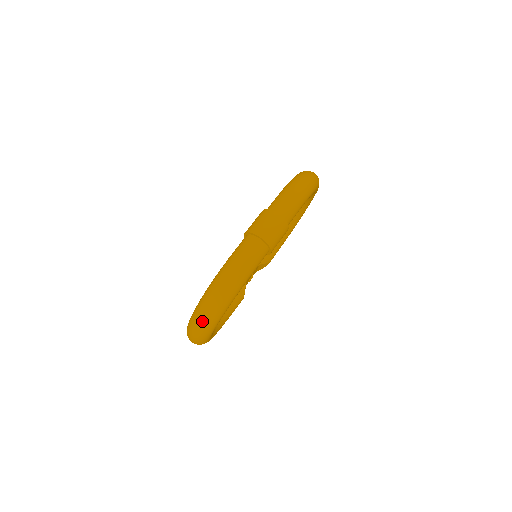
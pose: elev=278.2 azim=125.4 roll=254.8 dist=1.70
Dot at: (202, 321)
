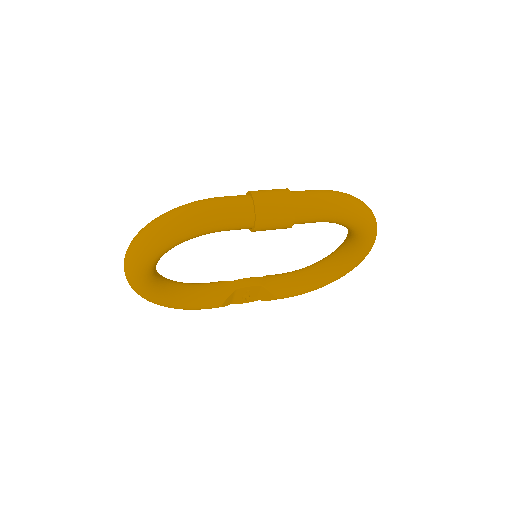
Dot at: (138, 239)
